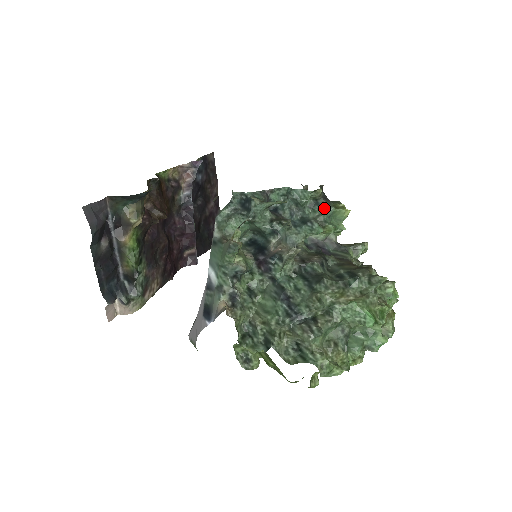
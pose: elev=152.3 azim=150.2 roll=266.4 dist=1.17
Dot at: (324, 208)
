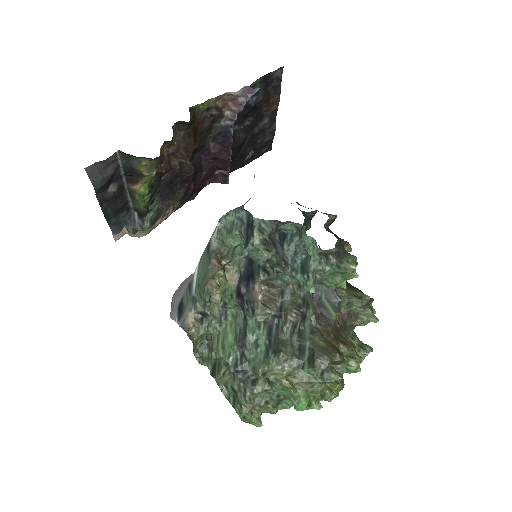
Dot at: (330, 265)
